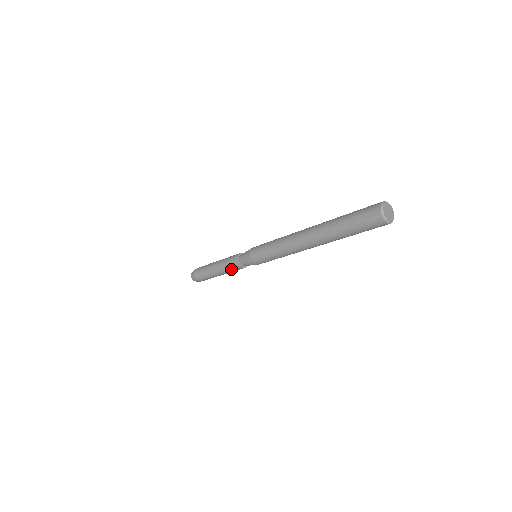
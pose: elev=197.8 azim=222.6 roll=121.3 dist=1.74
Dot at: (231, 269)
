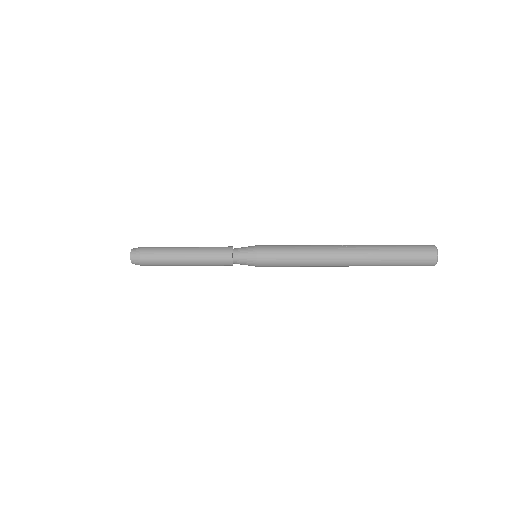
Dot at: (214, 261)
